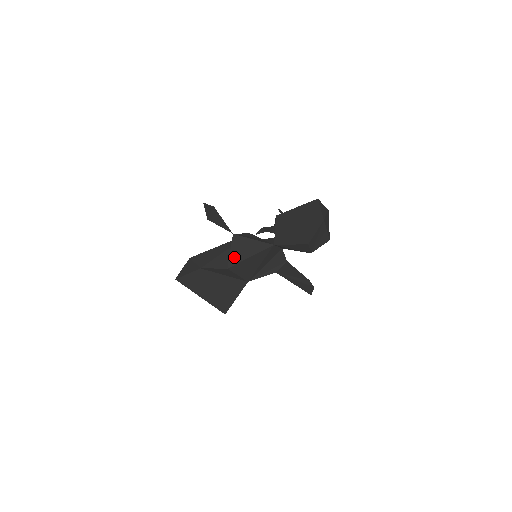
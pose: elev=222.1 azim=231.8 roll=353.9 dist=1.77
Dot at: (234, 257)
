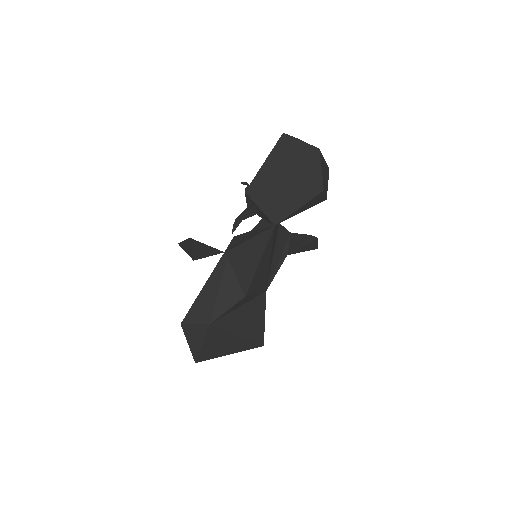
Dot at: (243, 278)
